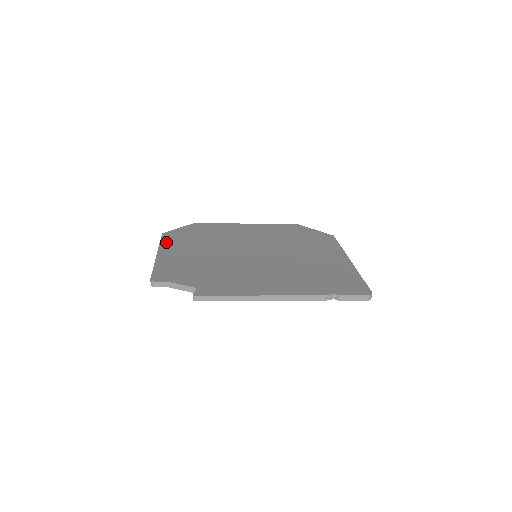
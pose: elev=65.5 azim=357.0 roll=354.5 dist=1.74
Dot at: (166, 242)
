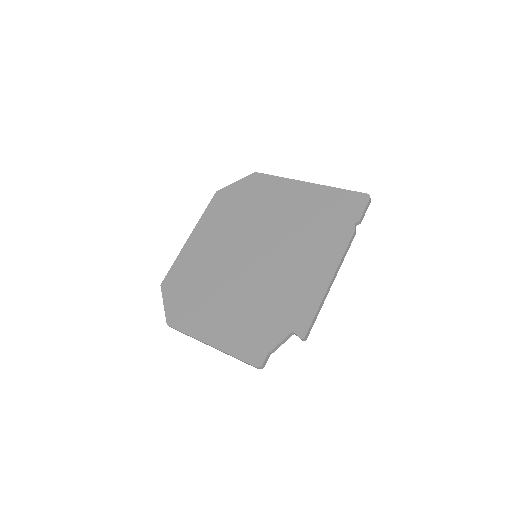
Dot at: (189, 328)
